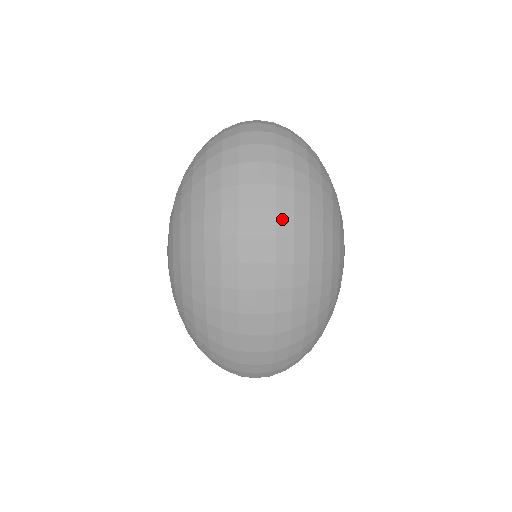
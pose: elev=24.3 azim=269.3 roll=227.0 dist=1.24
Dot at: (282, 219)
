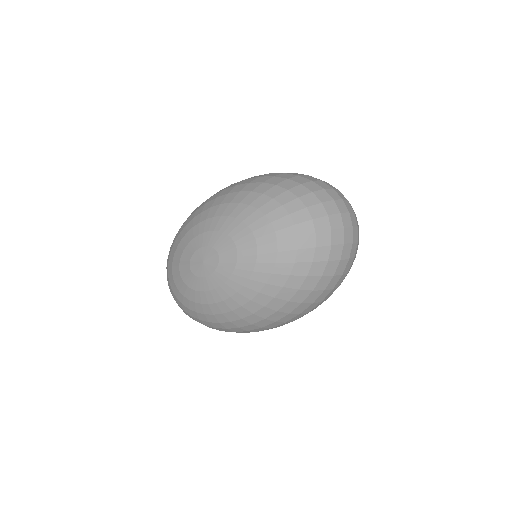
Dot at: occluded
